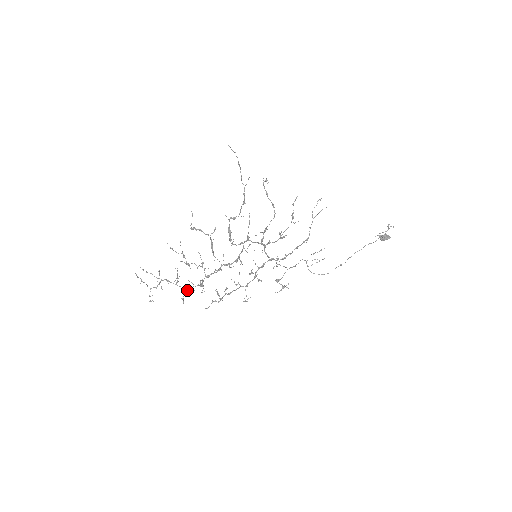
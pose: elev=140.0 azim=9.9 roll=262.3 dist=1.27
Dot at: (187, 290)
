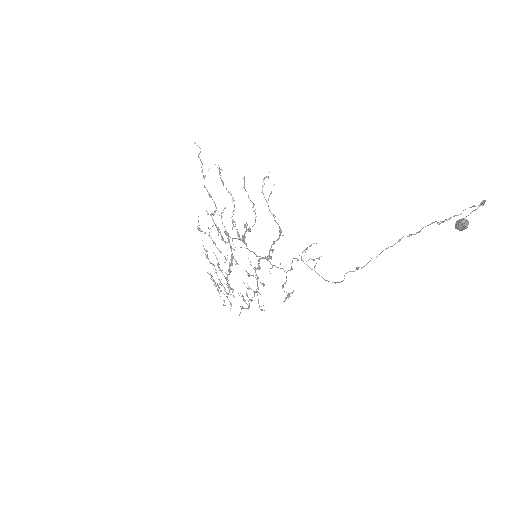
Dot at: (227, 293)
